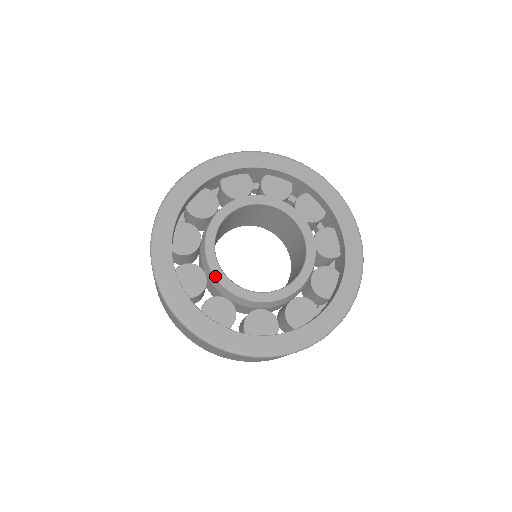
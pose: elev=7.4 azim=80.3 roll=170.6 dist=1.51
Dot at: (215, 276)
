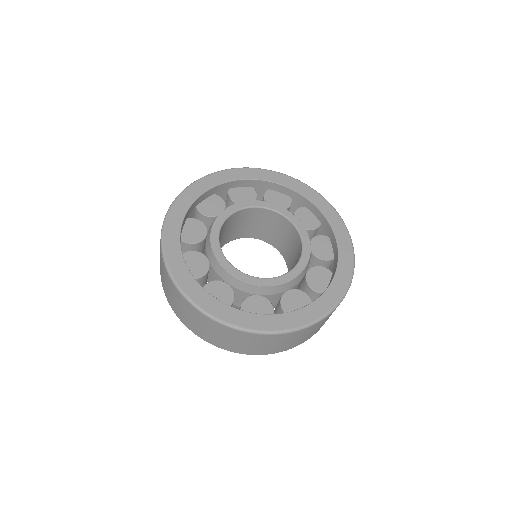
Dot at: (217, 259)
